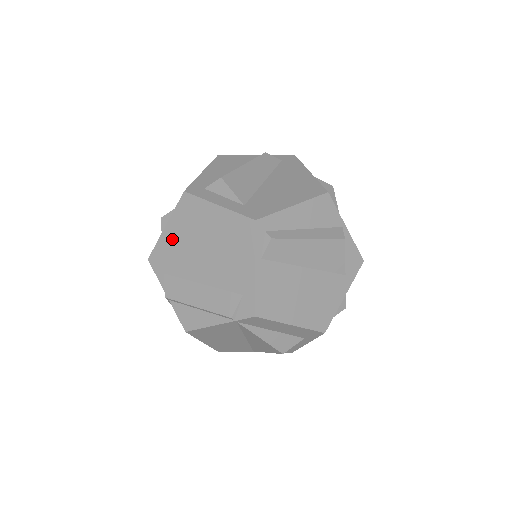
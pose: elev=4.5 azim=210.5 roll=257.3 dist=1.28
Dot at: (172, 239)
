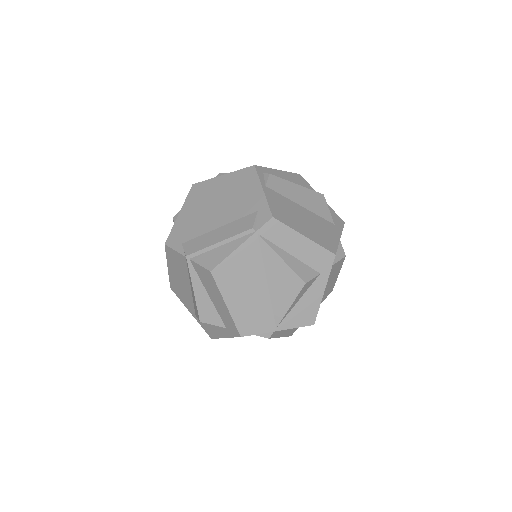
Dot at: (186, 217)
